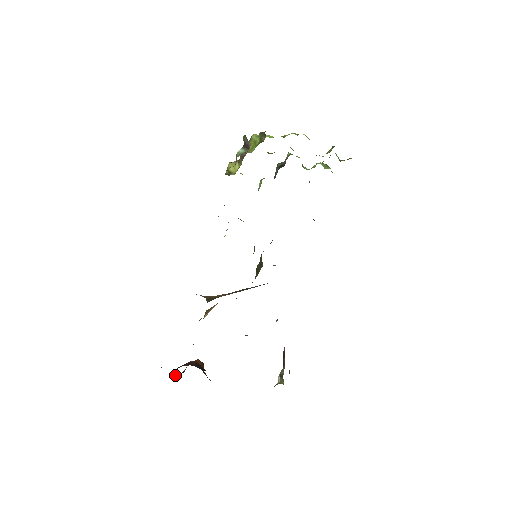
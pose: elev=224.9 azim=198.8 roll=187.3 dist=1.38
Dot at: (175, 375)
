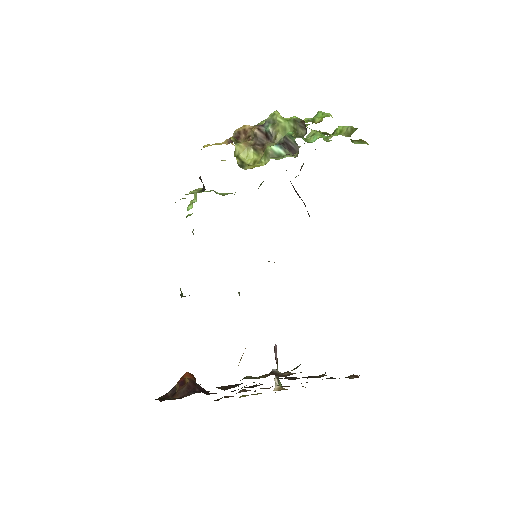
Dot at: (167, 397)
